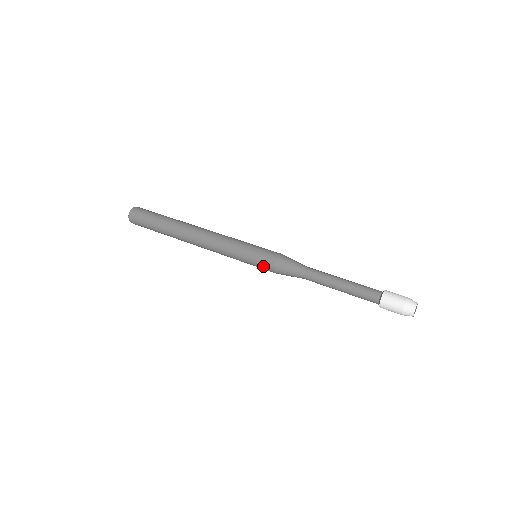
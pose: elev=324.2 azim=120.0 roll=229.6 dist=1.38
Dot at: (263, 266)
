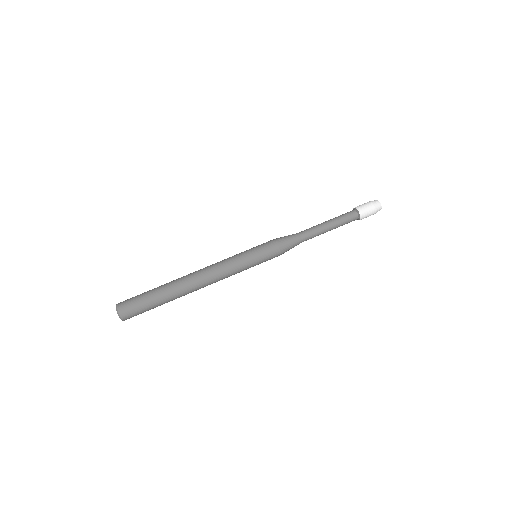
Dot at: occluded
